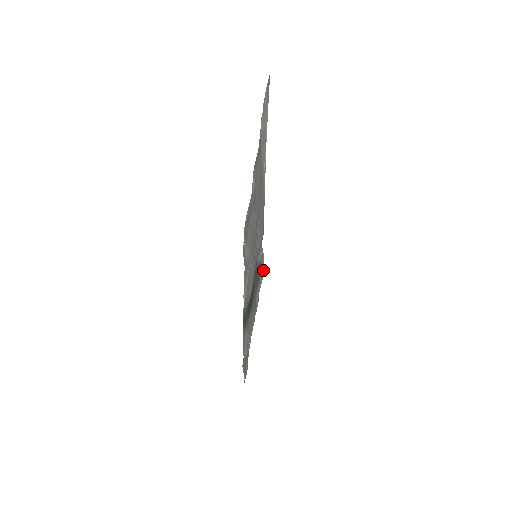
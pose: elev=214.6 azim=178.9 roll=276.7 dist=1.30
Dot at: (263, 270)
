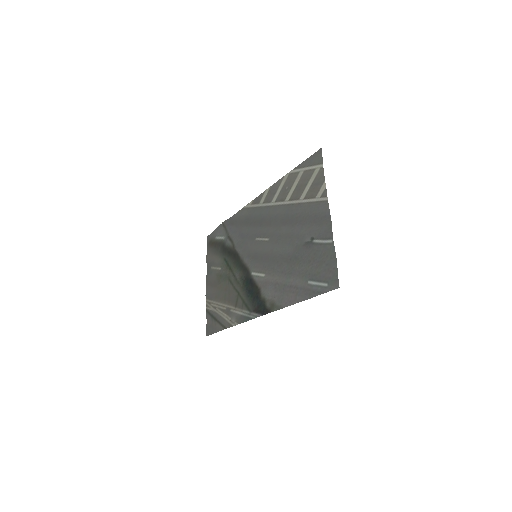
Dot at: (209, 241)
